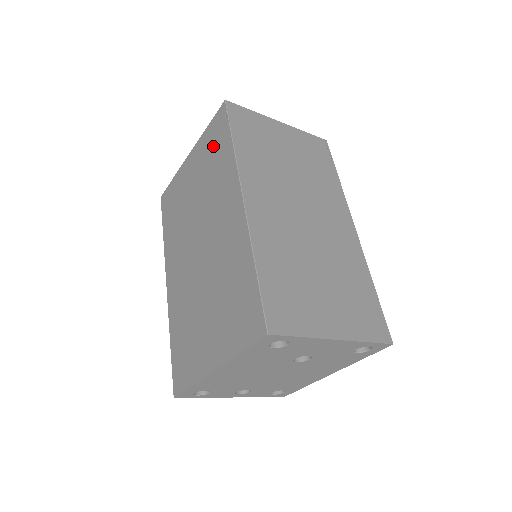
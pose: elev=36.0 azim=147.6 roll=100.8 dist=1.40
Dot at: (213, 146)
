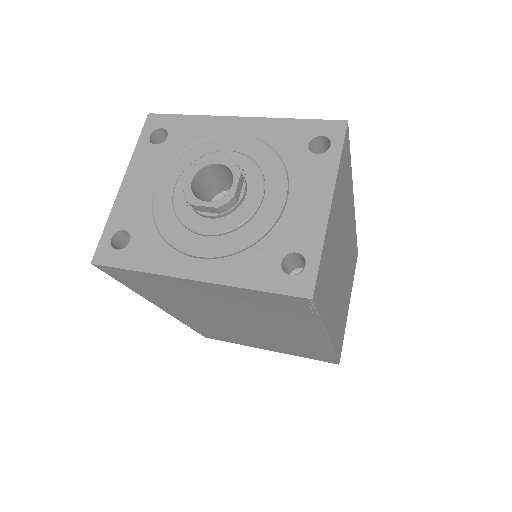
Dot at: (273, 307)
